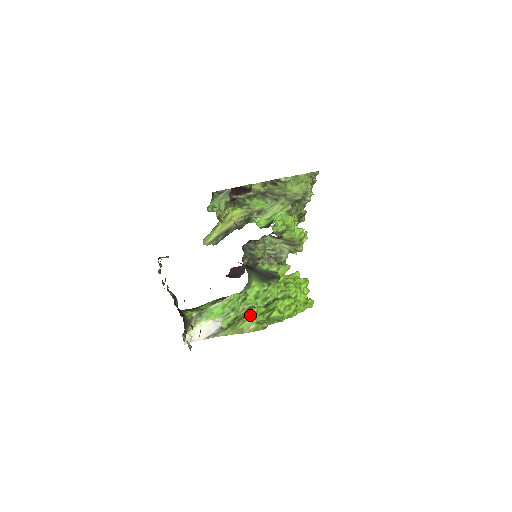
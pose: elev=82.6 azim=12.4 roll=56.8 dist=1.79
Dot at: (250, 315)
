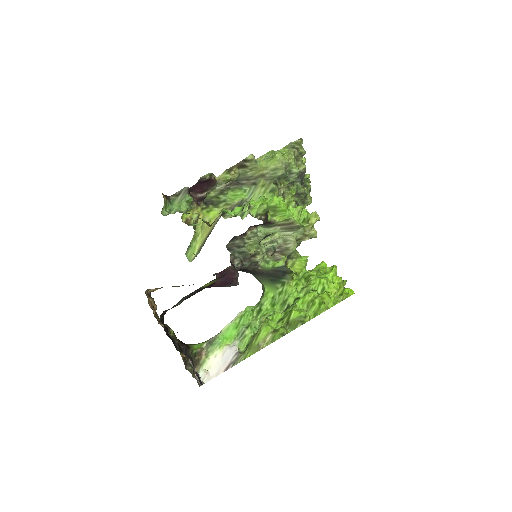
Dot at: (262, 325)
